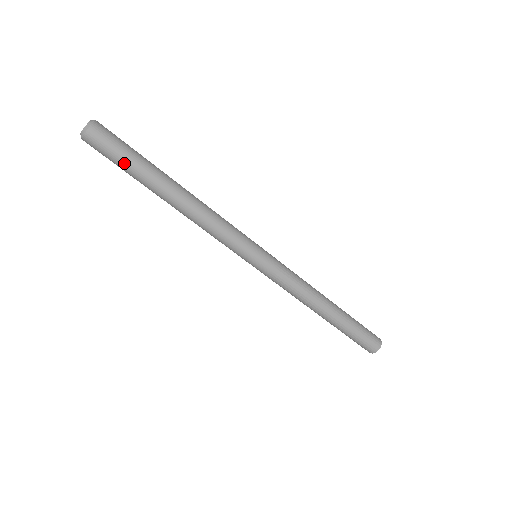
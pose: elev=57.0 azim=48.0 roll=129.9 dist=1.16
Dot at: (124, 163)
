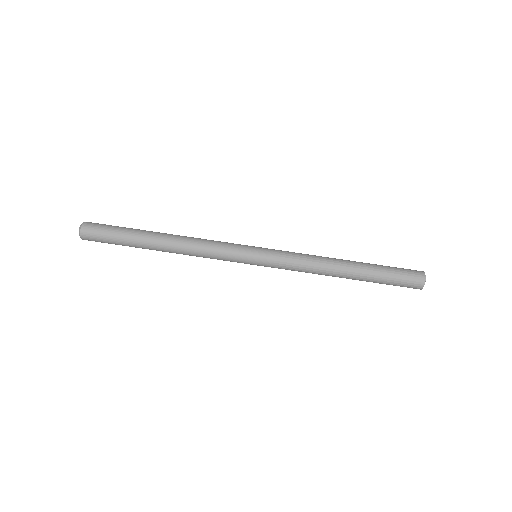
Dot at: (116, 241)
